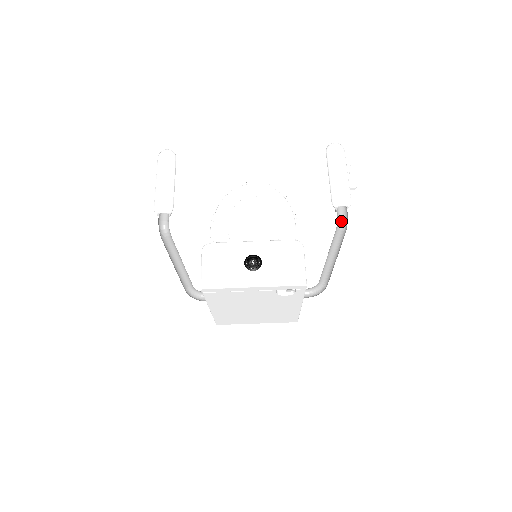
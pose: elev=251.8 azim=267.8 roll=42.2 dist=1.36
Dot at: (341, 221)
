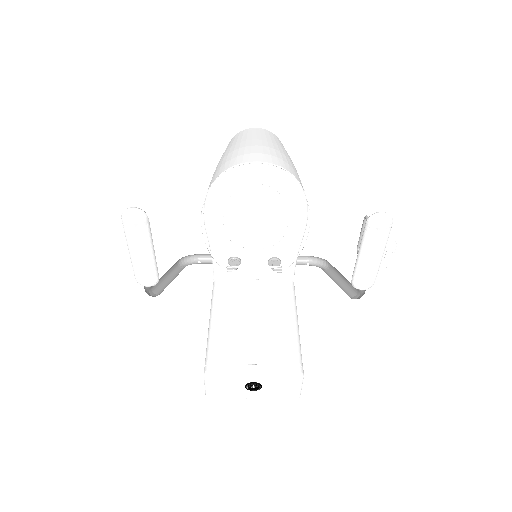
Dot at: occluded
